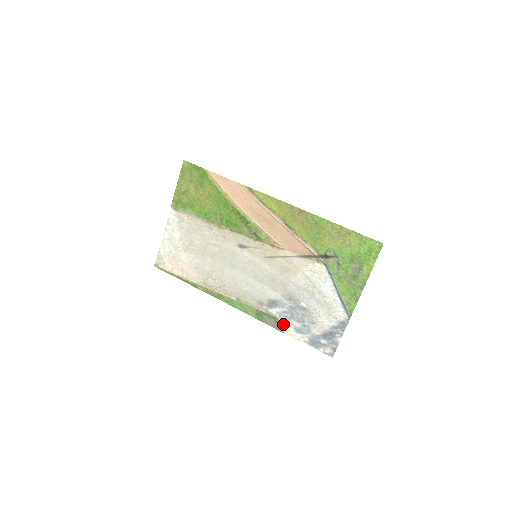
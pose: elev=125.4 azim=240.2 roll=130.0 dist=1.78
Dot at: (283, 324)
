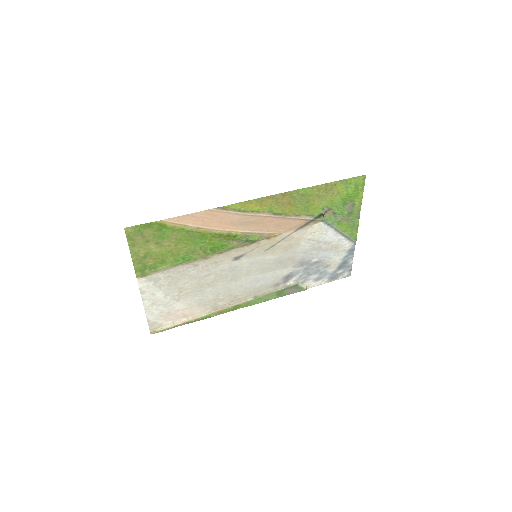
Dot at: (303, 285)
